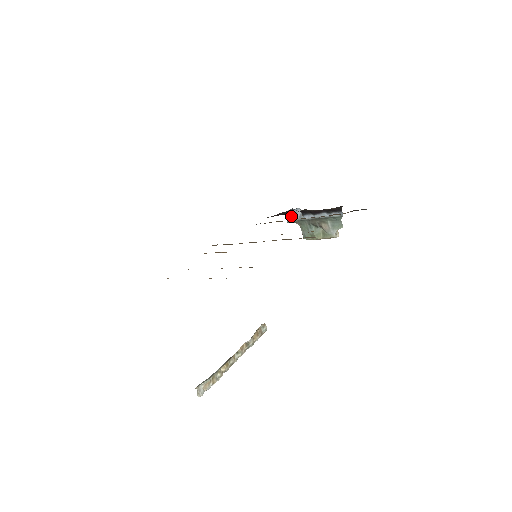
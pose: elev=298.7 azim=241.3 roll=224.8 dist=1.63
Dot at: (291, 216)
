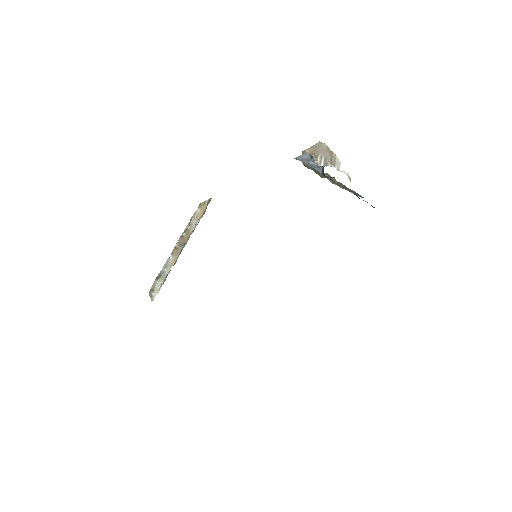
Dot at: (305, 160)
